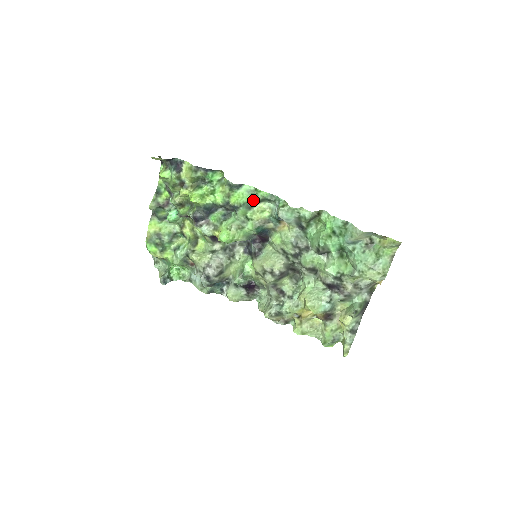
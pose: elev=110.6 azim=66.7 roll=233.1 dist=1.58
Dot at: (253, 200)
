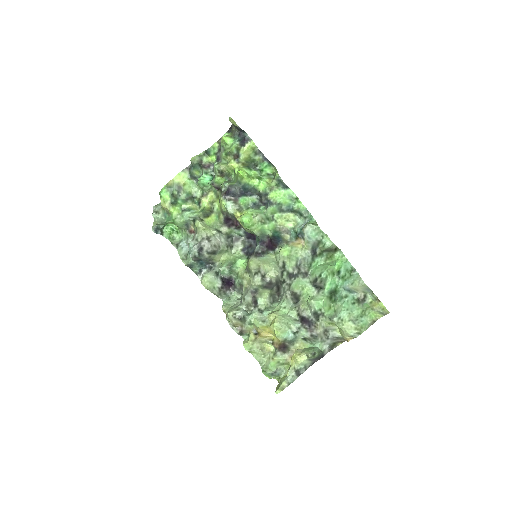
Dot at: (288, 206)
